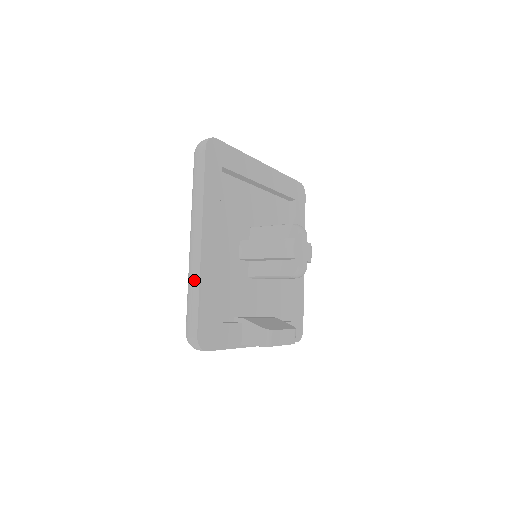
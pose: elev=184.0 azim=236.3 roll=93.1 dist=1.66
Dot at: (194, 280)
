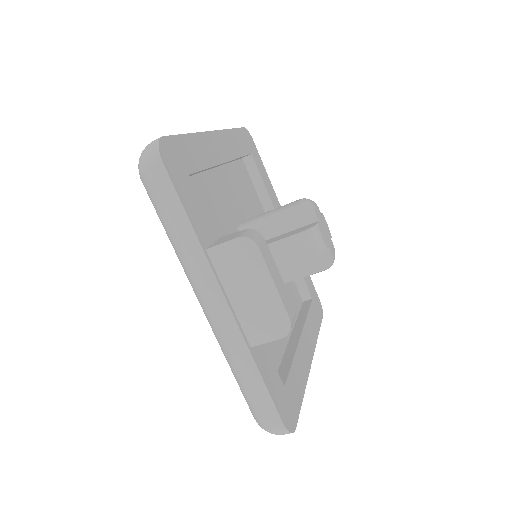
Dot at: occluded
